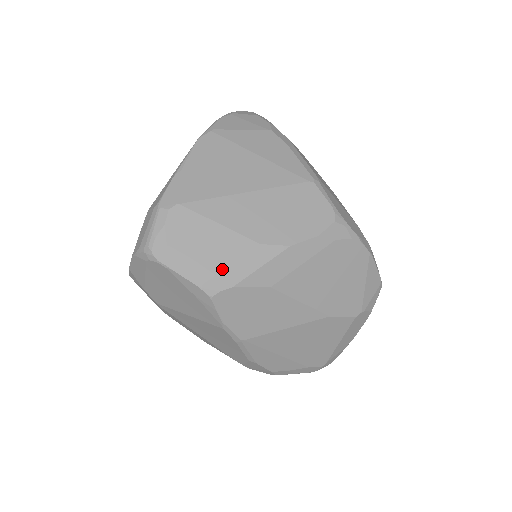
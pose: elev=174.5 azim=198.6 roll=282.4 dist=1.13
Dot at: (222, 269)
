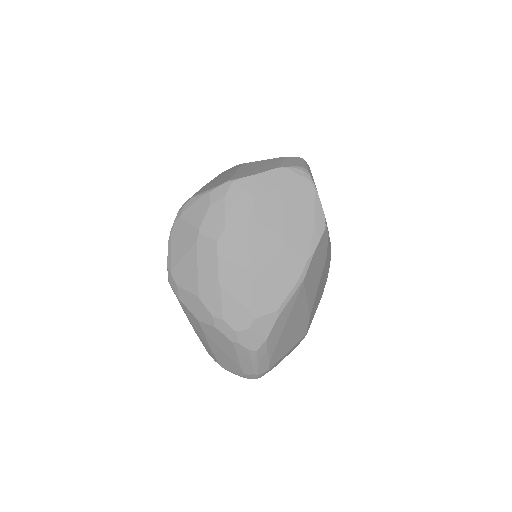
Dot at: occluded
